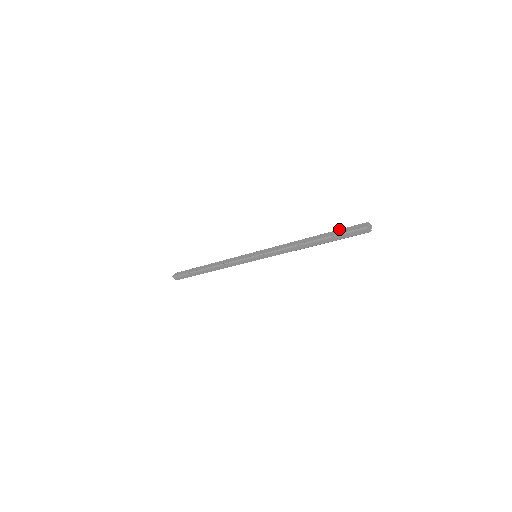
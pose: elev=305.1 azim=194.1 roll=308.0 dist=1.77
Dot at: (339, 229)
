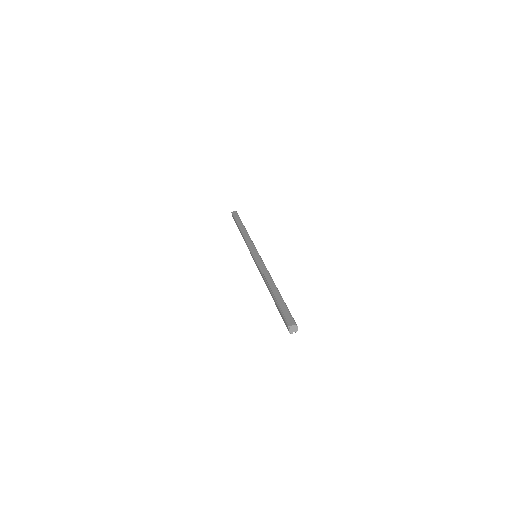
Dot at: (285, 303)
